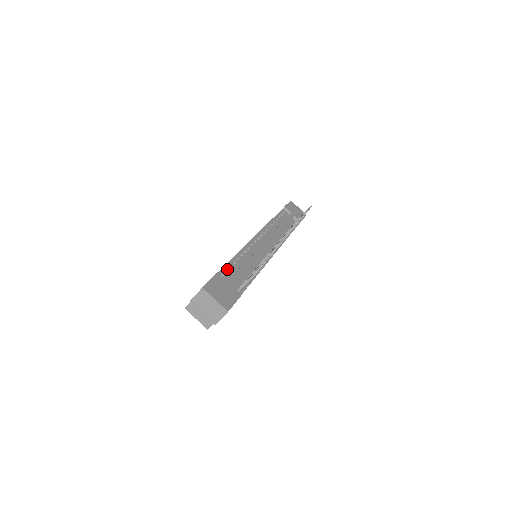
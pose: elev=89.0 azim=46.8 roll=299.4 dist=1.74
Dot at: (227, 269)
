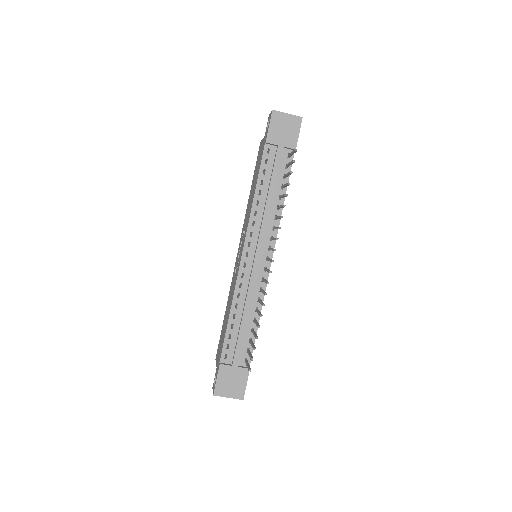
Dot at: (228, 343)
